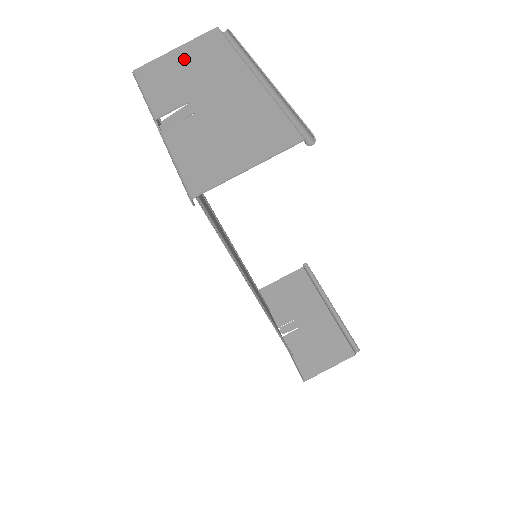
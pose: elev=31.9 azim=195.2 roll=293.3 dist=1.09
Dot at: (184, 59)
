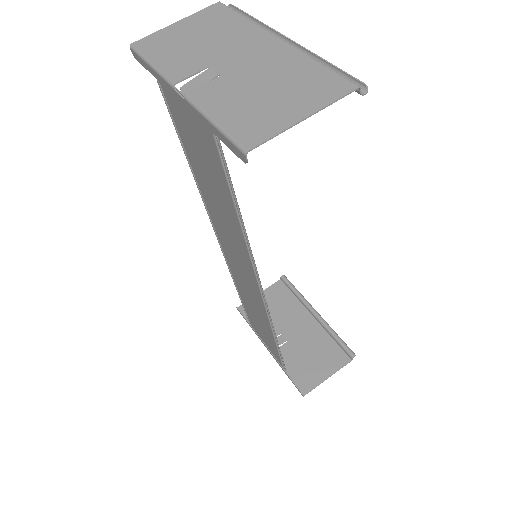
Dot at: (190, 30)
